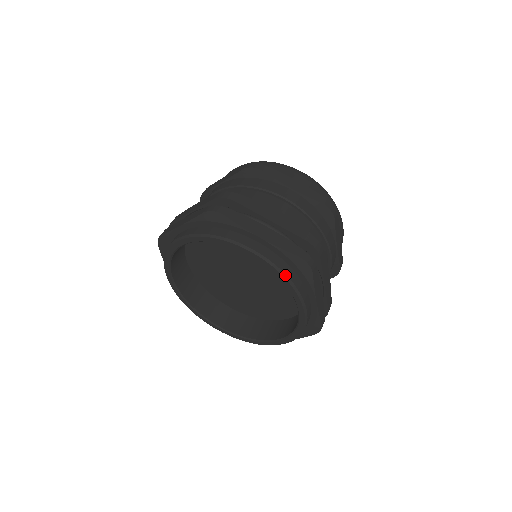
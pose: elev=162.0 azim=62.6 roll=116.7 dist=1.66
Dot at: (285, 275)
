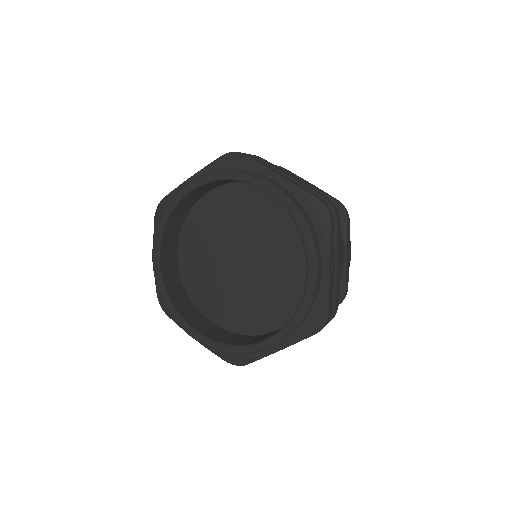
Dot at: (301, 214)
